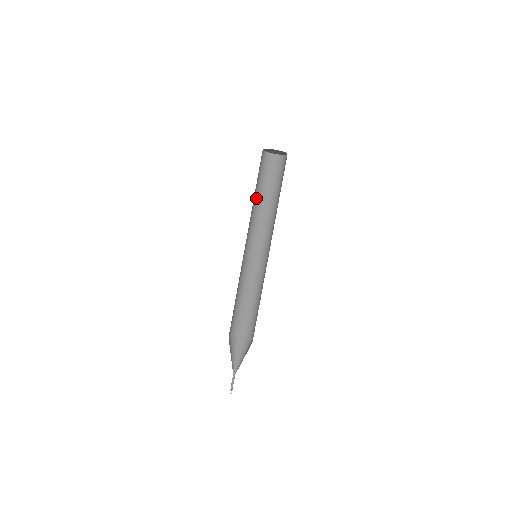
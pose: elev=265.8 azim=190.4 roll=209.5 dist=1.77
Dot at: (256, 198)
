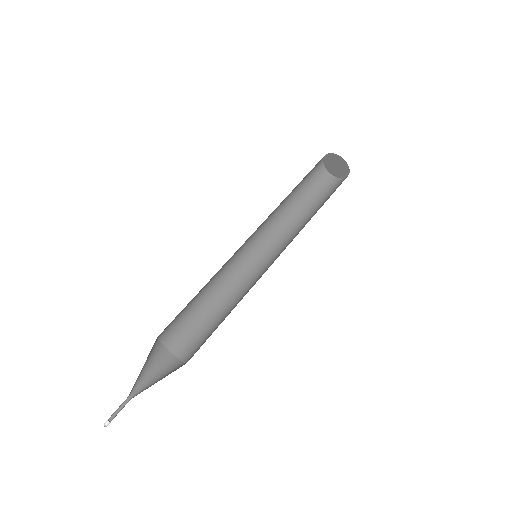
Dot at: (294, 208)
